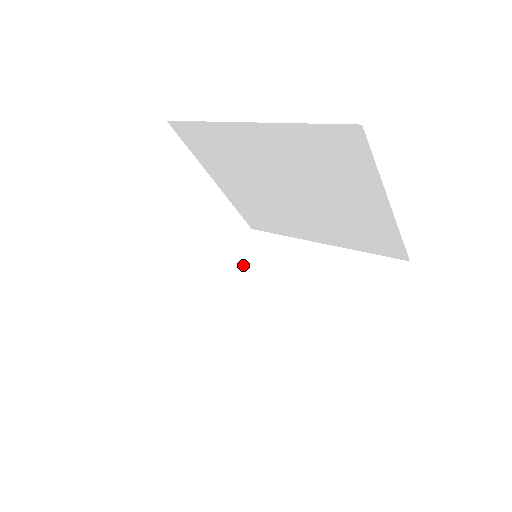
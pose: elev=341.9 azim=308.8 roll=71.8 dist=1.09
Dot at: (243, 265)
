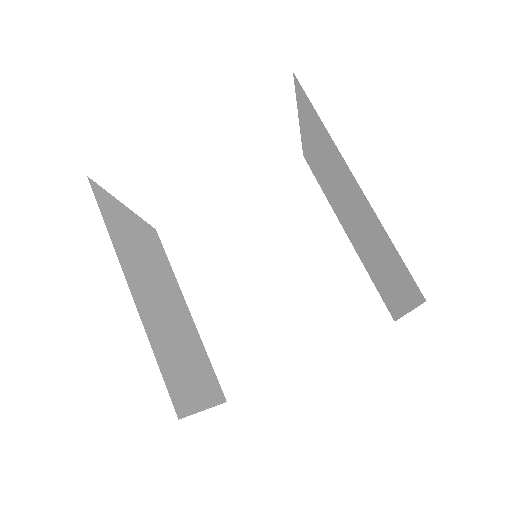
Dot at: (305, 121)
